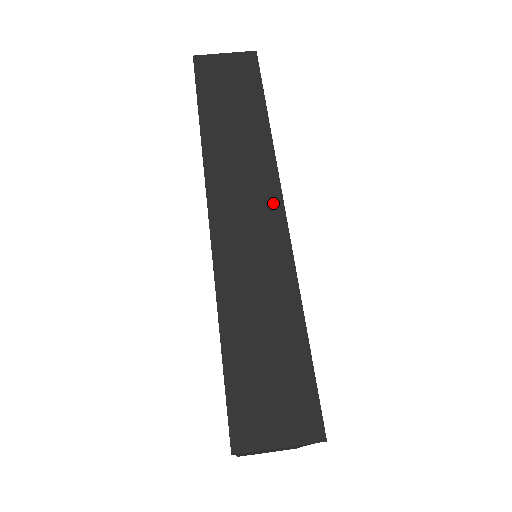
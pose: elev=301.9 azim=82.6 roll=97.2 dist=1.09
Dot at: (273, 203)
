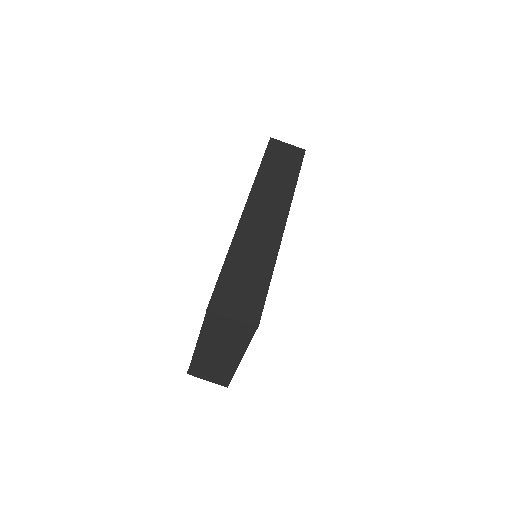
Dot at: (281, 218)
